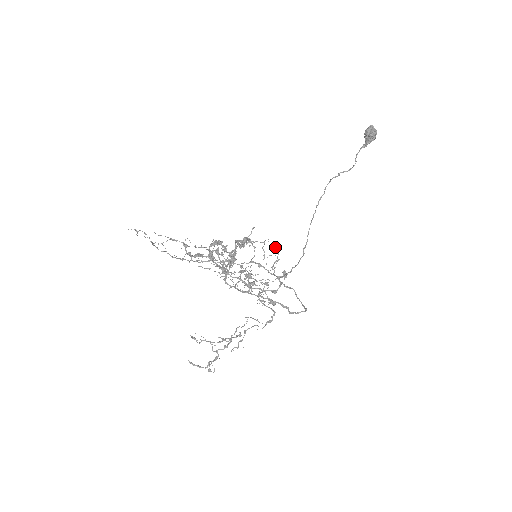
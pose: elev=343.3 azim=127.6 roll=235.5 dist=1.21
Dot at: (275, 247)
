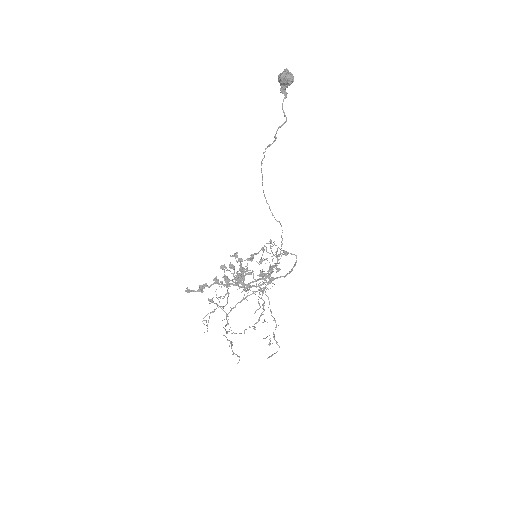
Dot at: (271, 242)
